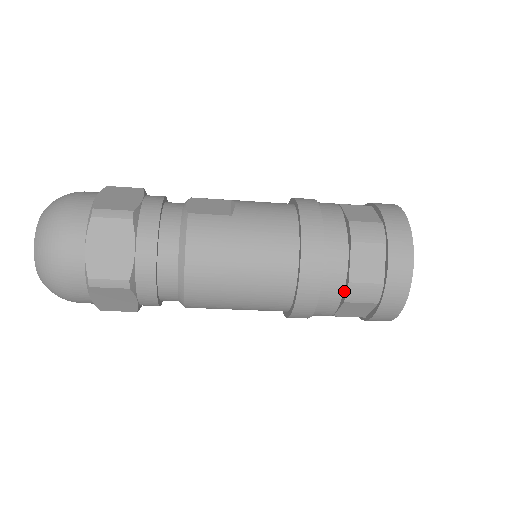
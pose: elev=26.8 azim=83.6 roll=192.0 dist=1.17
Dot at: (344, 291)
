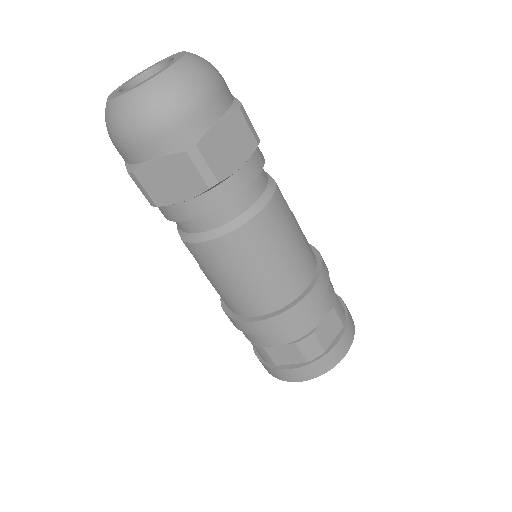
Dot at: occluded
